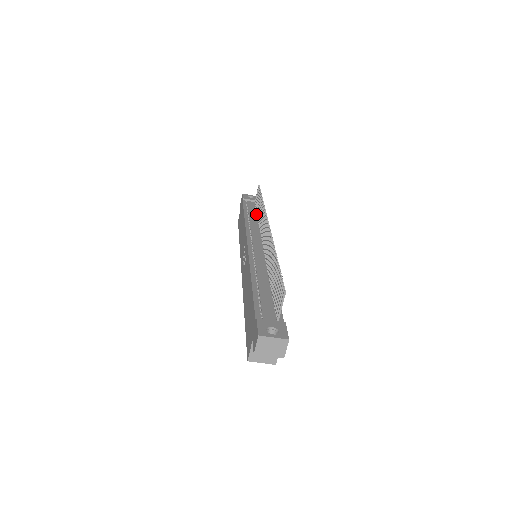
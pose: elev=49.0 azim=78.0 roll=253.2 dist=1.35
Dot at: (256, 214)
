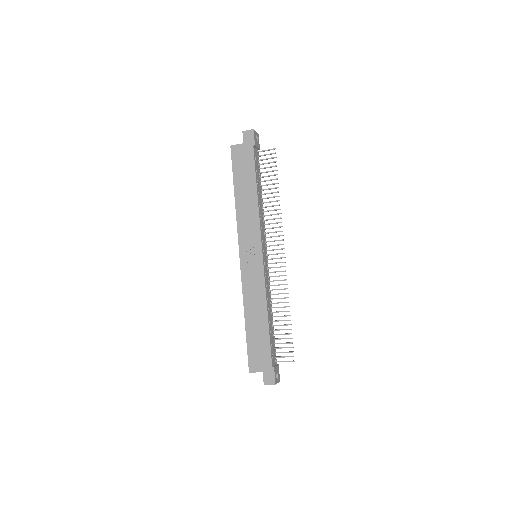
Dot at: (260, 185)
